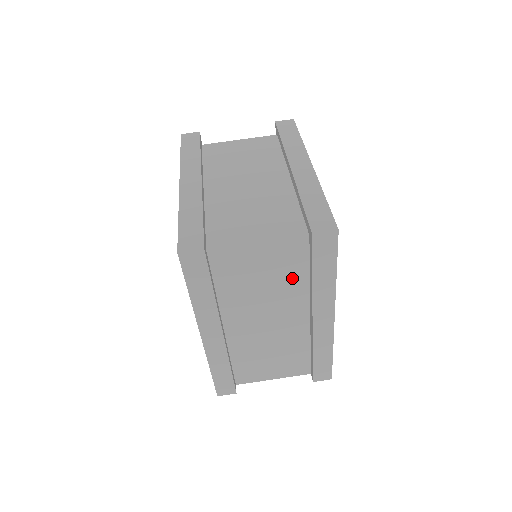
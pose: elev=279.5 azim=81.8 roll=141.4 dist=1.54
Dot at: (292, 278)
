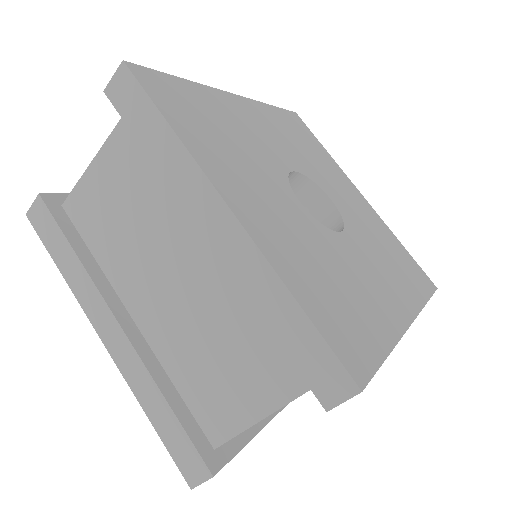
Dot at: occluded
